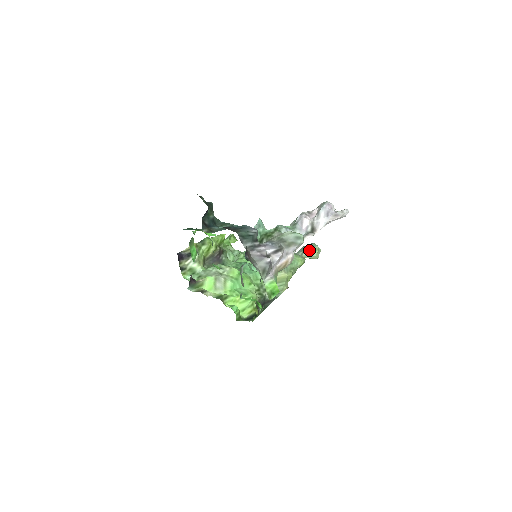
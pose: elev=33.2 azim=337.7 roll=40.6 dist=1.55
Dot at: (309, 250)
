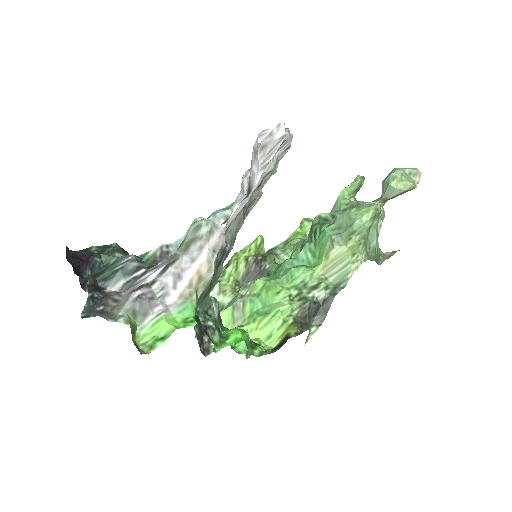
Dot at: (384, 185)
